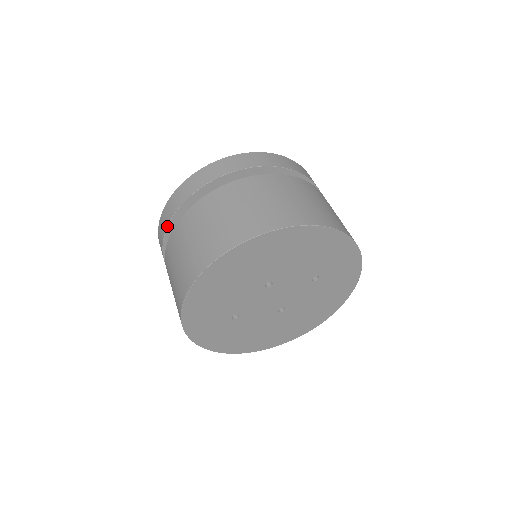
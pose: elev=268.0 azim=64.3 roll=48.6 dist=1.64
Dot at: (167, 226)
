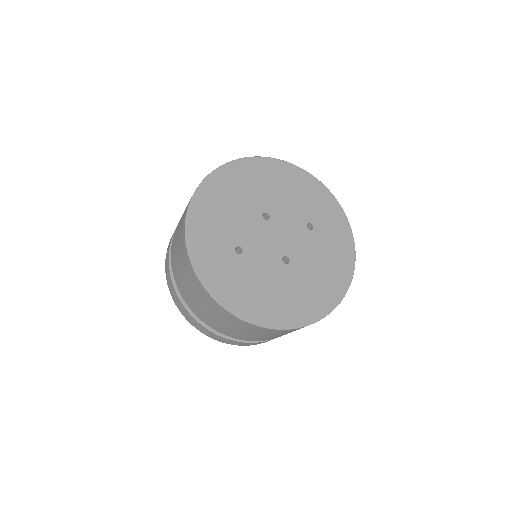
Dot at: (175, 229)
